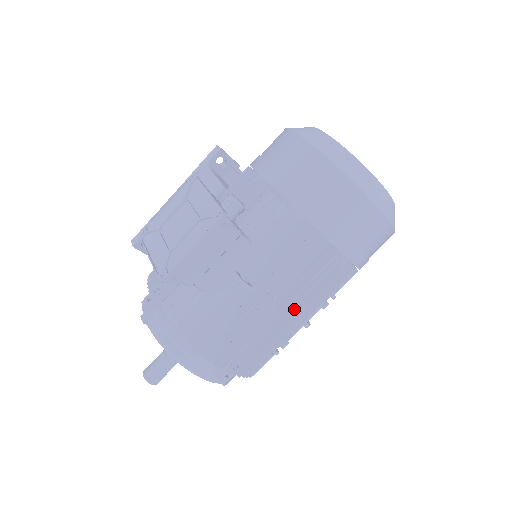
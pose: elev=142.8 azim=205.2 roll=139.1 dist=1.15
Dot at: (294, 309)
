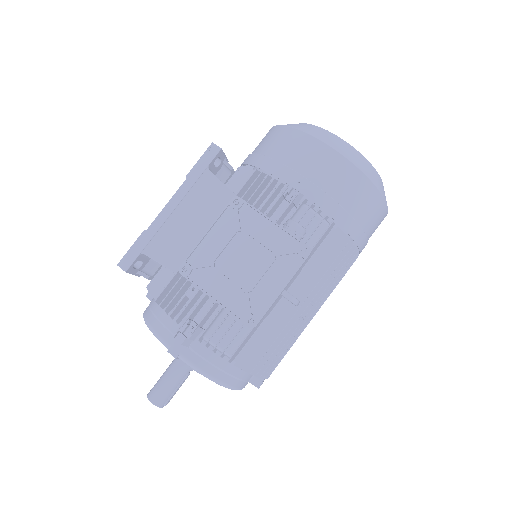
Dot at: occluded
